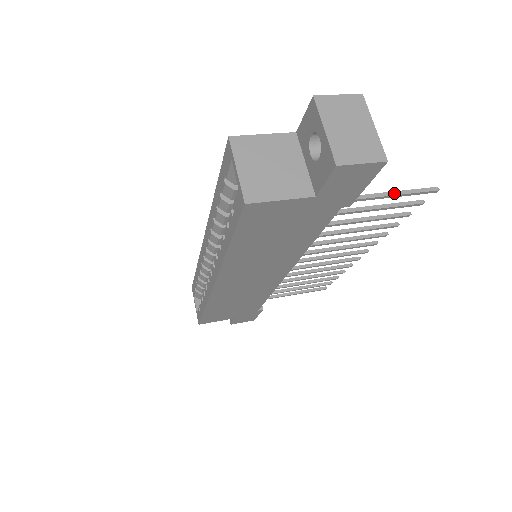
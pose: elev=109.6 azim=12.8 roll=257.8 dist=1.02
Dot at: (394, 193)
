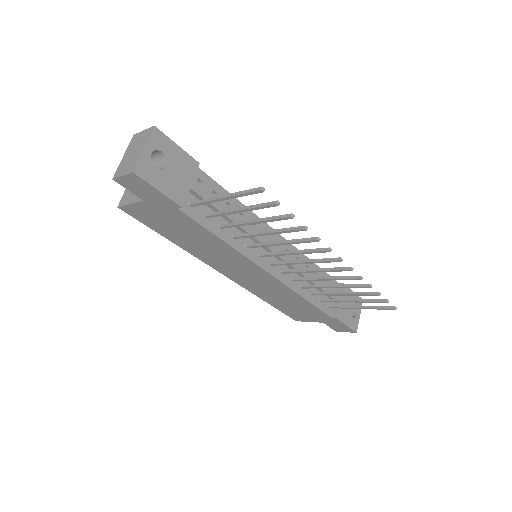
Dot at: (227, 195)
